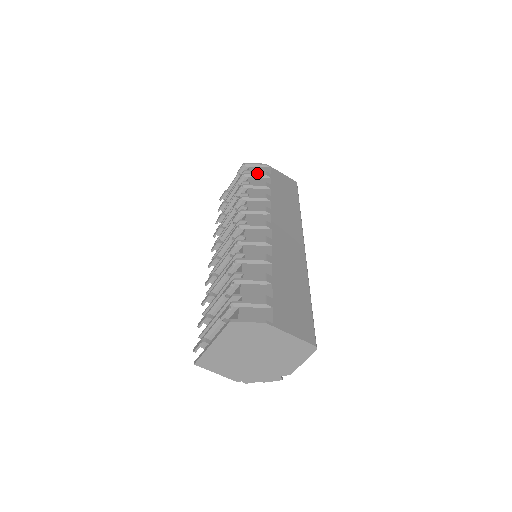
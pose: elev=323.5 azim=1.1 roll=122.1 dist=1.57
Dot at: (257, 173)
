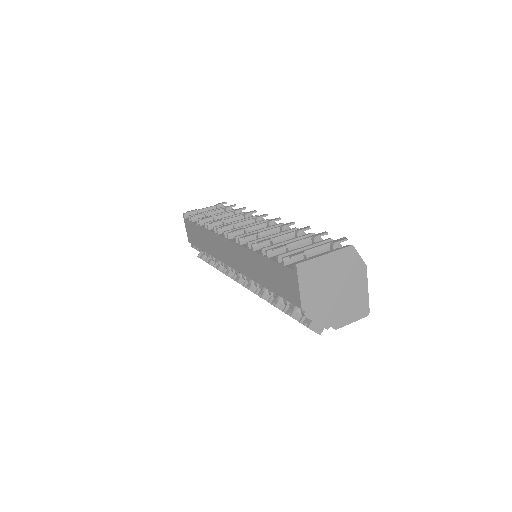
Dot at: occluded
